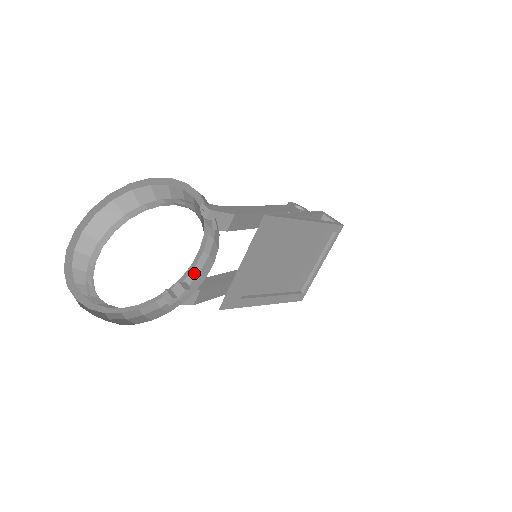
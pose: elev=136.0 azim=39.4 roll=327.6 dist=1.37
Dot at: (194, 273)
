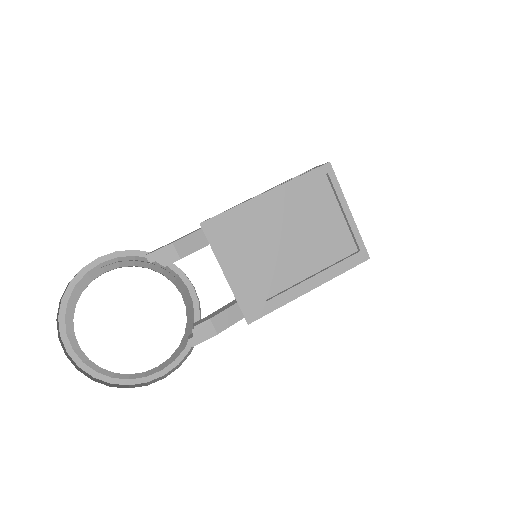
Dot at: (200, 308)
